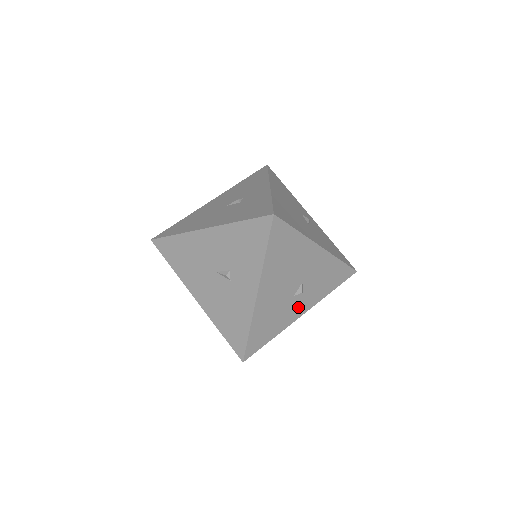
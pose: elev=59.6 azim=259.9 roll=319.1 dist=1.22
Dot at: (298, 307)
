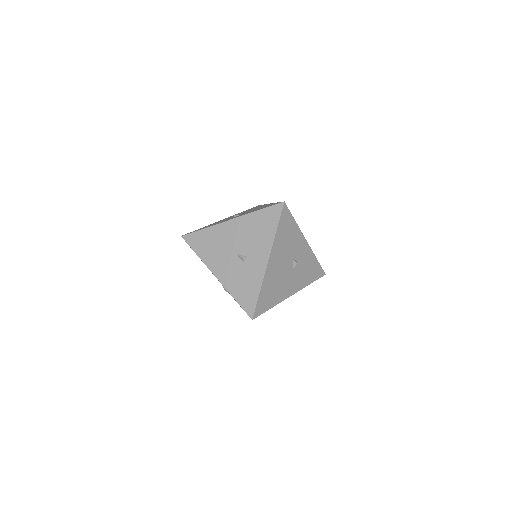
Dot at: occluded
